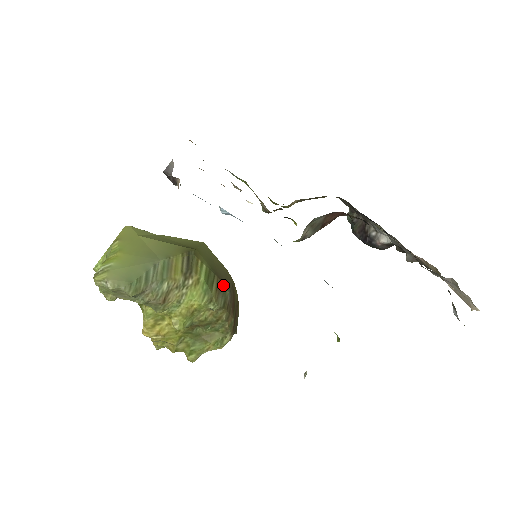
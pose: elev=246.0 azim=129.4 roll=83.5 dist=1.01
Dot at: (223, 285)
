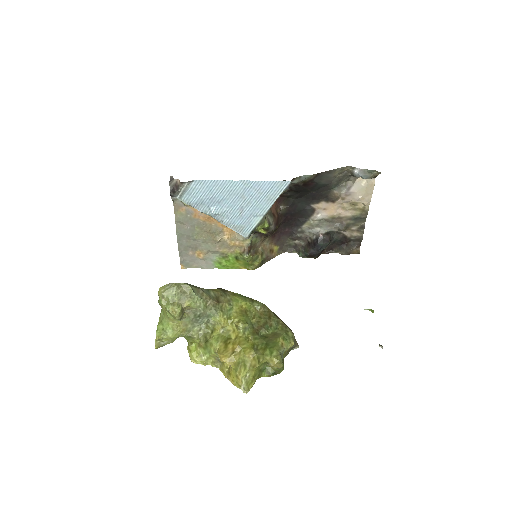
Dot at: occluded
